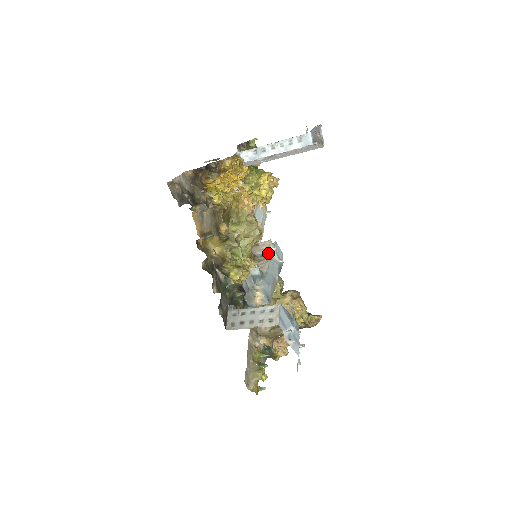
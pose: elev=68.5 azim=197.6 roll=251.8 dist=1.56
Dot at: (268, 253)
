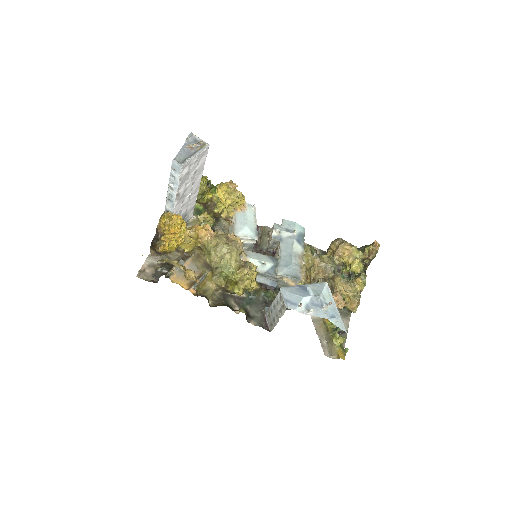
Dot at: (275, 239)
